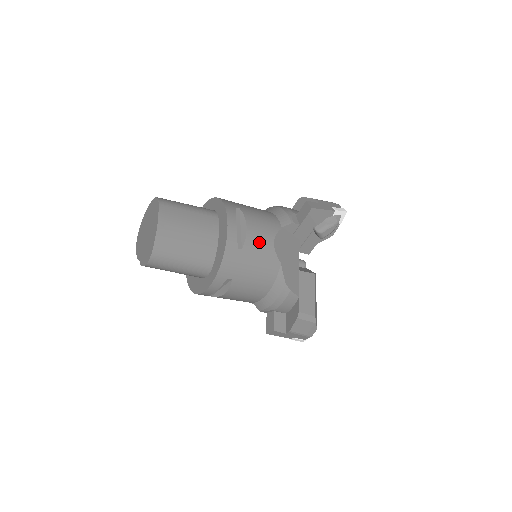
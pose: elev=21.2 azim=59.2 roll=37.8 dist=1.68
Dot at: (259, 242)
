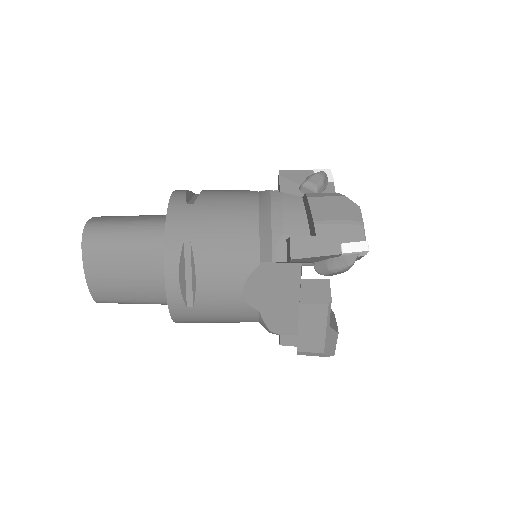
Dot at: (218, 295)
